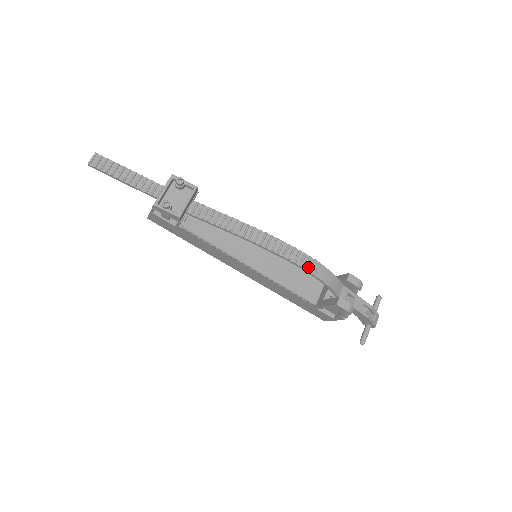
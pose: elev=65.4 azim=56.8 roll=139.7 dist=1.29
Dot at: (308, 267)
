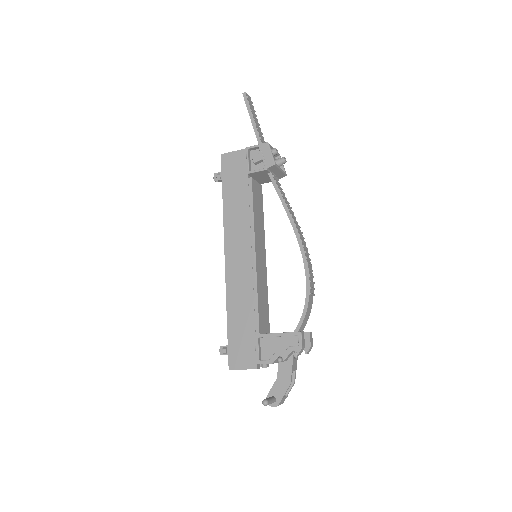
Dot at: (311, 284)
